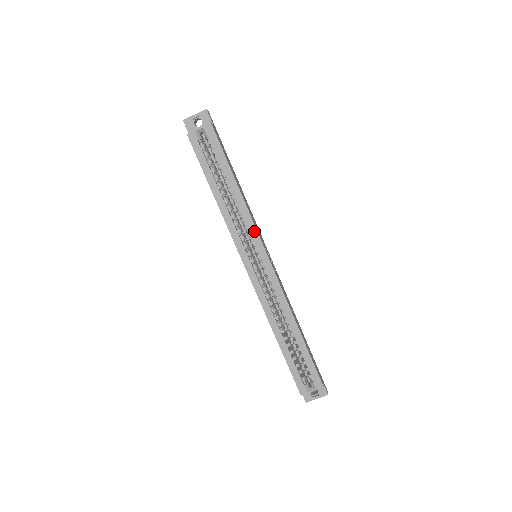
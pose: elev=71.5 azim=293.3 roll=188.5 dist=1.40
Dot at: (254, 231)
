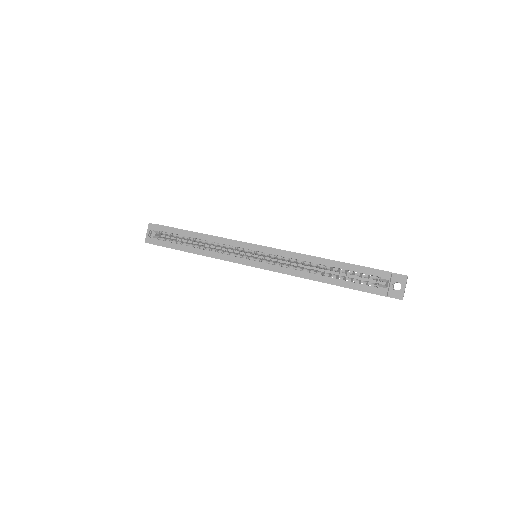
Dot at: (233, 242)
